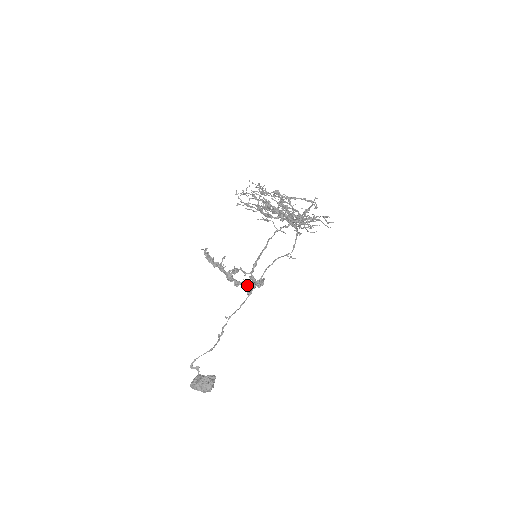
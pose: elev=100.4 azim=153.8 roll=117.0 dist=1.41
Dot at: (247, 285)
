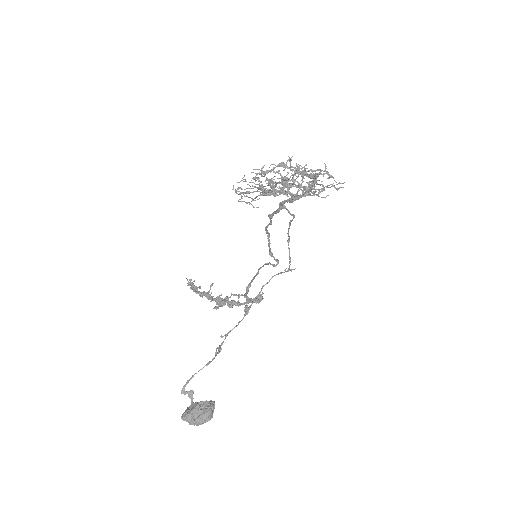
Dot at: occluded
